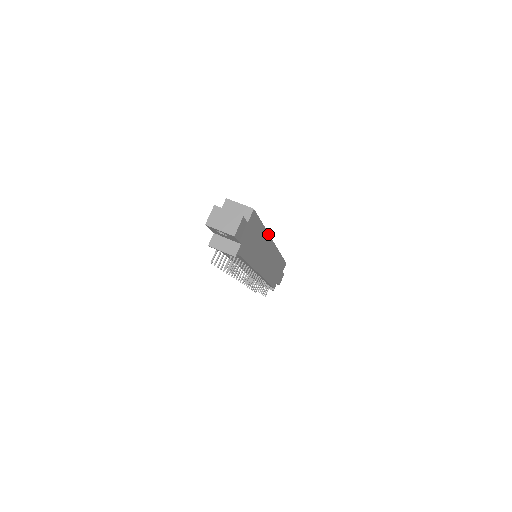
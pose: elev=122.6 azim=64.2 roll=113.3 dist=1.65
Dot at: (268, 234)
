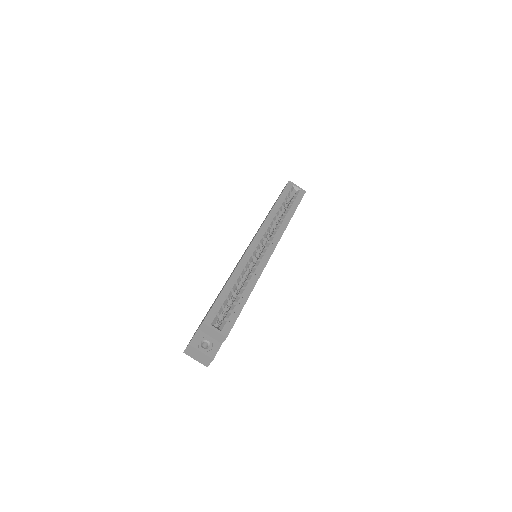
Dot at: (259, 276)
